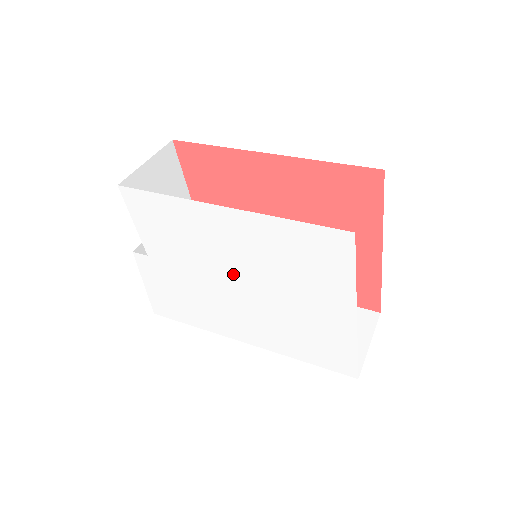
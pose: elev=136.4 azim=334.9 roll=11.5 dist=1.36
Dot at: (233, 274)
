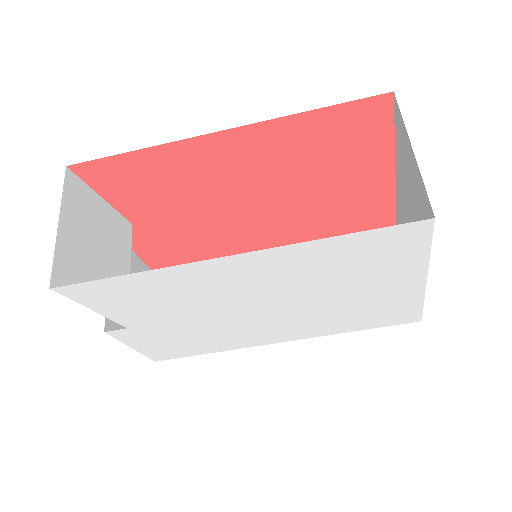
Dot at: (256, 304)
